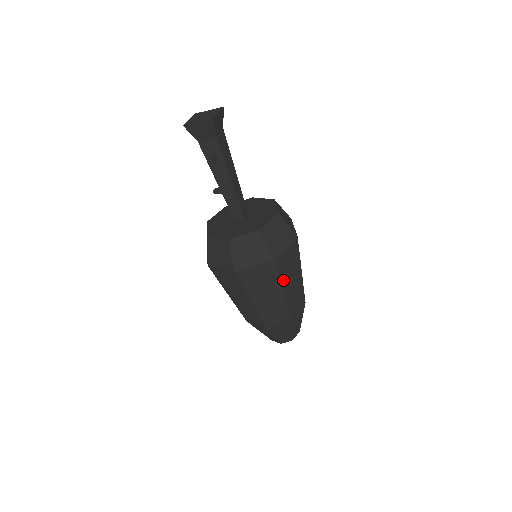
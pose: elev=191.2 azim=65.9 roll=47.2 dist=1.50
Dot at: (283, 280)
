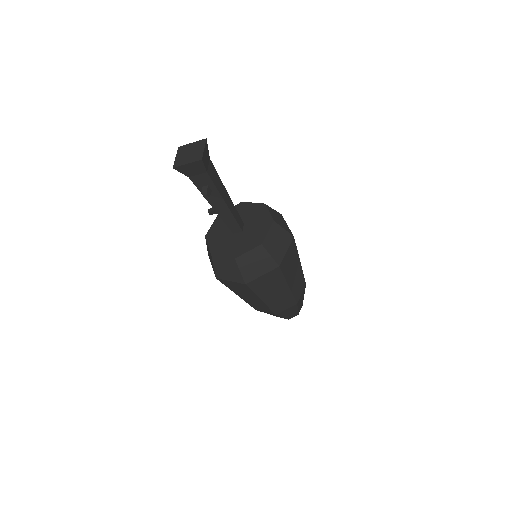
Dot at: (287, 277)
